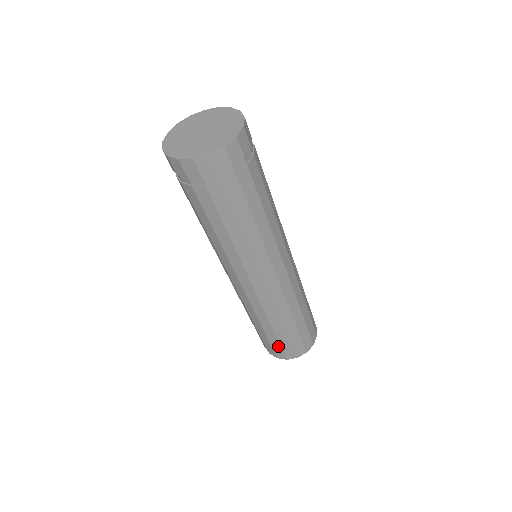
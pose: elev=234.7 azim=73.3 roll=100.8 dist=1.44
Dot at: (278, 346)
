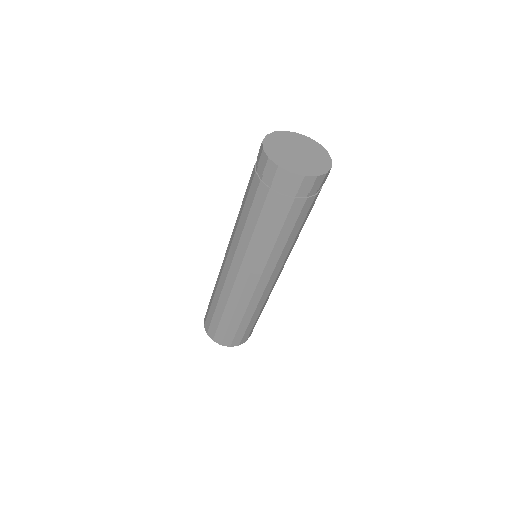
Dot at: (215, 326)
